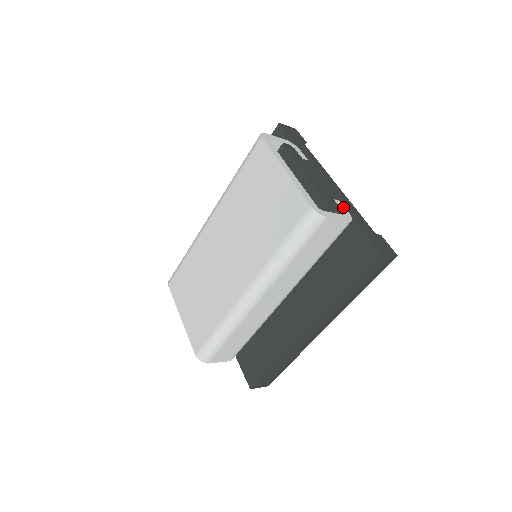
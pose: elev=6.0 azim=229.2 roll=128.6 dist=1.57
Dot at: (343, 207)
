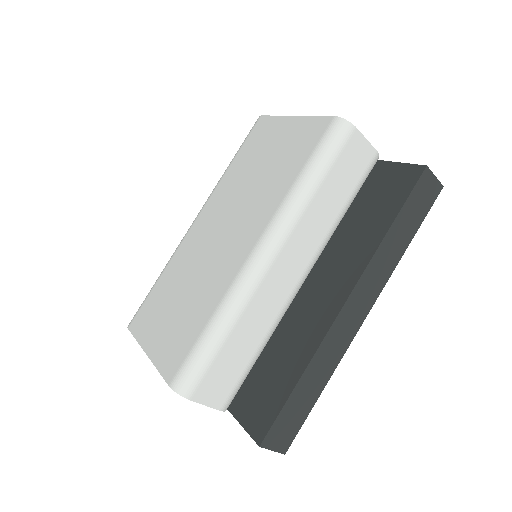
Dot at: occluded
